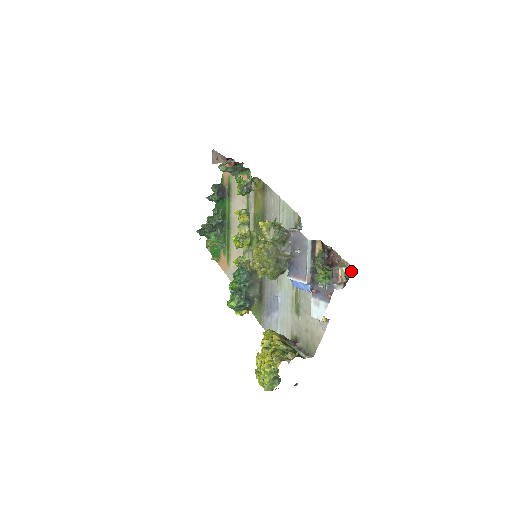
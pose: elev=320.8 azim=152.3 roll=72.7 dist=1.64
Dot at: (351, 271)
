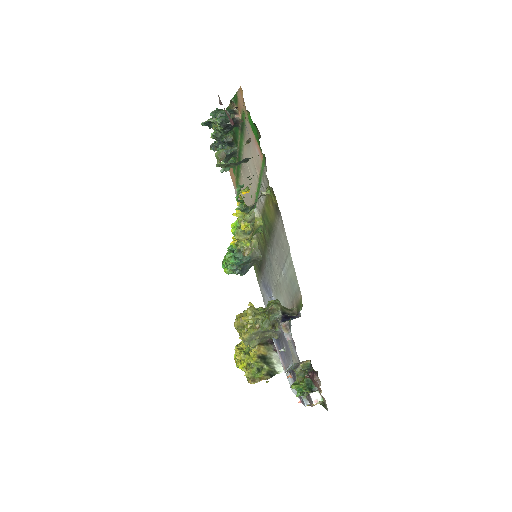
Dot at: (326, 408)
